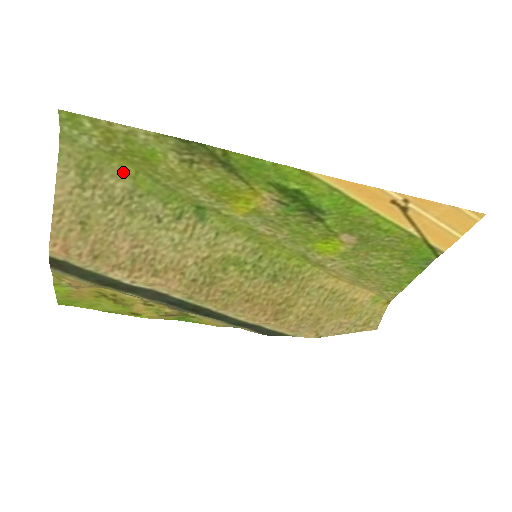
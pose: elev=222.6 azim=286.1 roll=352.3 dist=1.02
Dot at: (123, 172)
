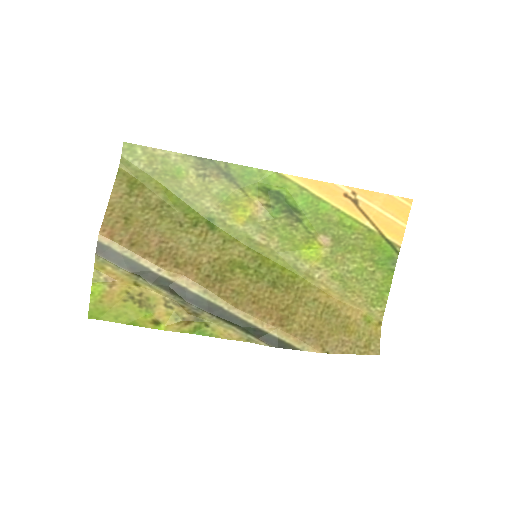
Dot at: (158, 188)
